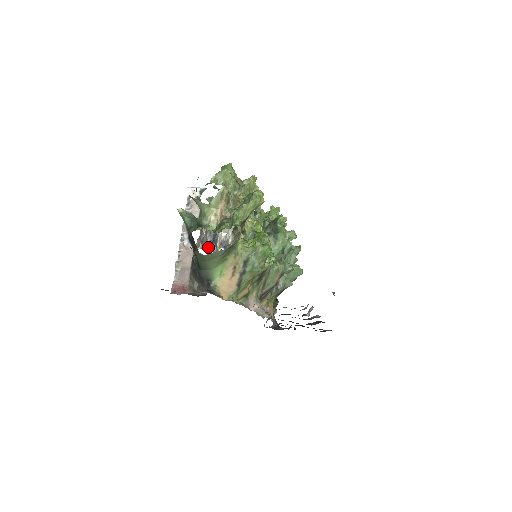
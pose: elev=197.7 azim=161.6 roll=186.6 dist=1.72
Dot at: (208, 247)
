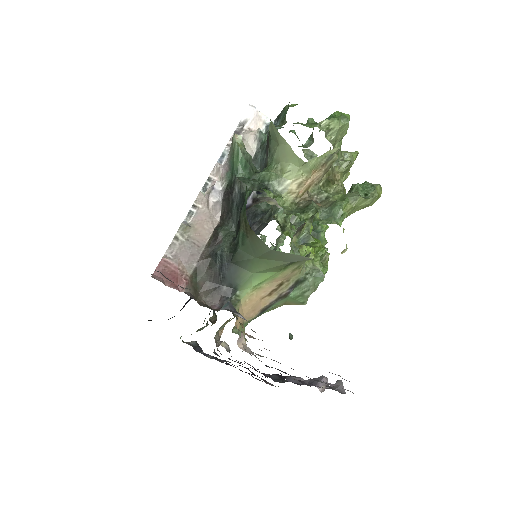
Dot at: occluded
